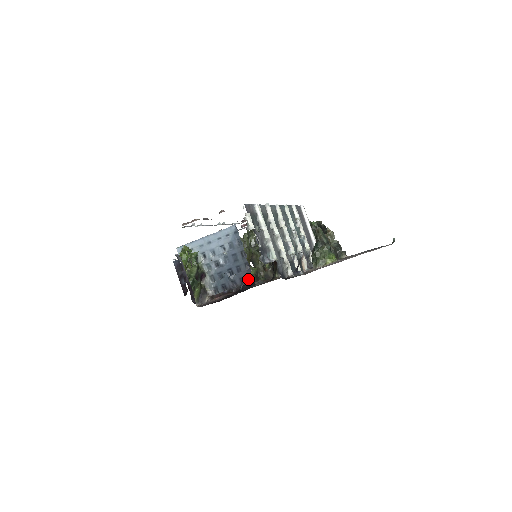
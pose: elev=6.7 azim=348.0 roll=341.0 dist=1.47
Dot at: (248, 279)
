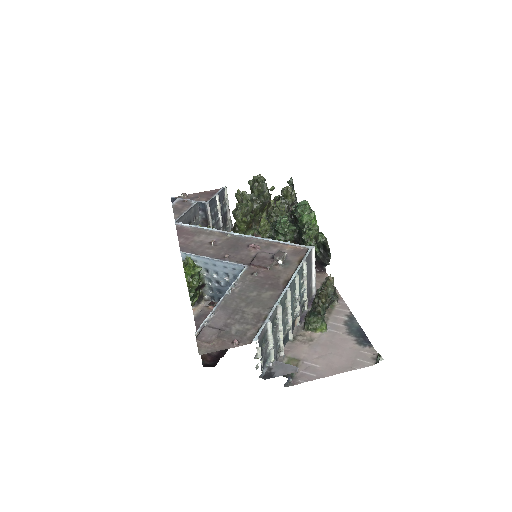
Dot at: occluded
